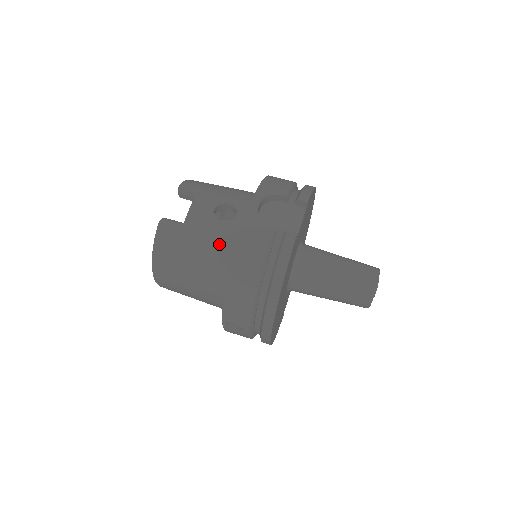
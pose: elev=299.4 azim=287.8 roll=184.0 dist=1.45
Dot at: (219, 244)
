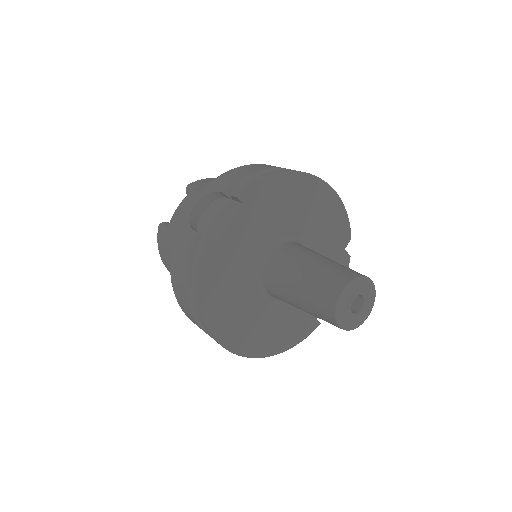
Dot at: occluded
